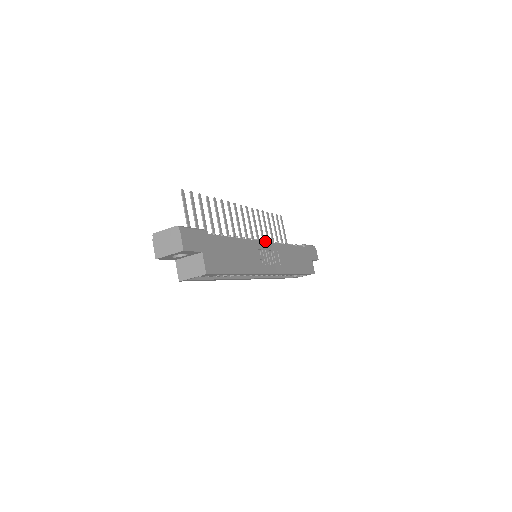
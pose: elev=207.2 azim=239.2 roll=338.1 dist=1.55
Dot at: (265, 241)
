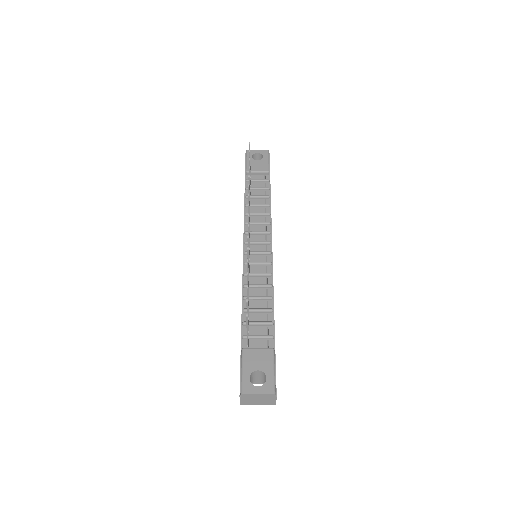
Dot at: (268, 243)
